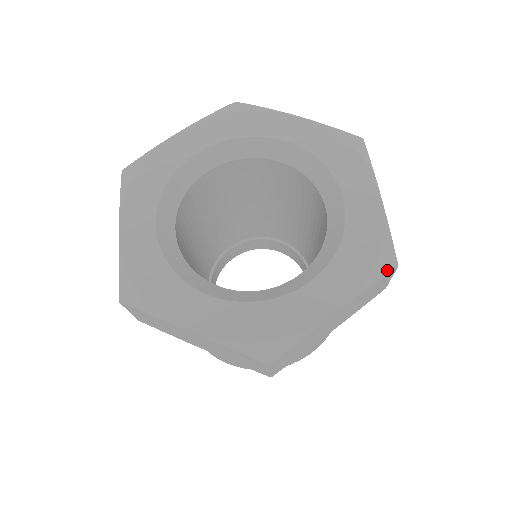
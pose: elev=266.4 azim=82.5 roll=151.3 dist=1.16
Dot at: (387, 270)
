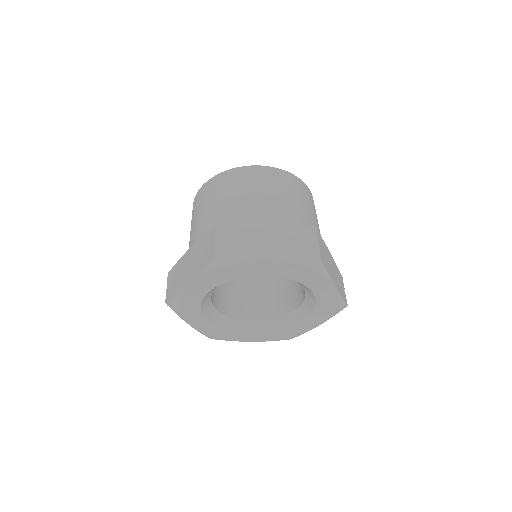
Dot at: occluded
